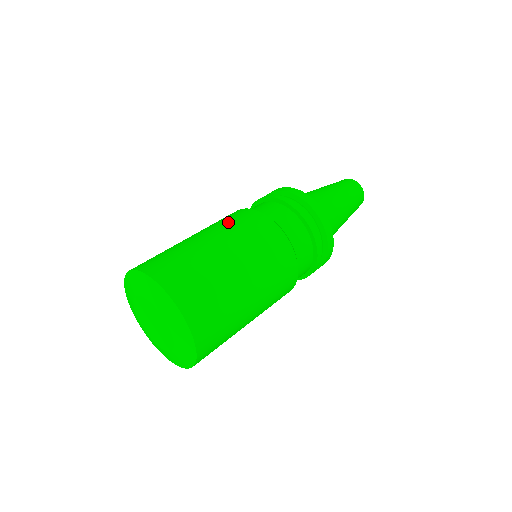
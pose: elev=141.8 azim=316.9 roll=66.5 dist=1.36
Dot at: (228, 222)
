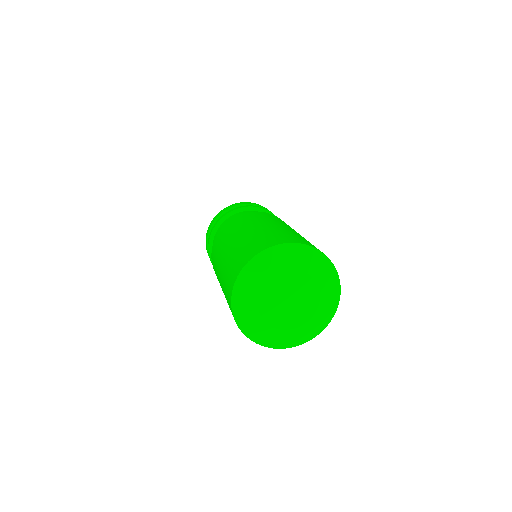
Dot at: (221, 242)
